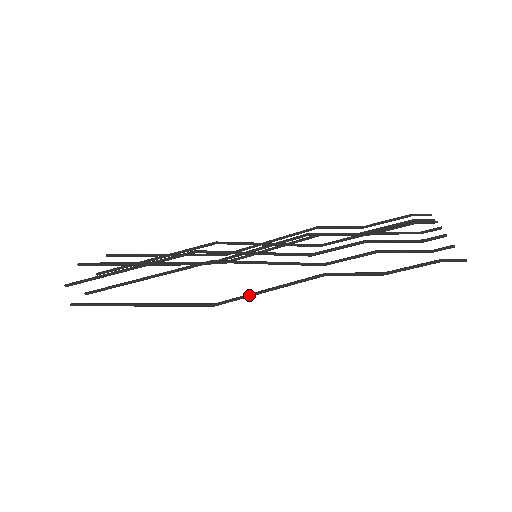
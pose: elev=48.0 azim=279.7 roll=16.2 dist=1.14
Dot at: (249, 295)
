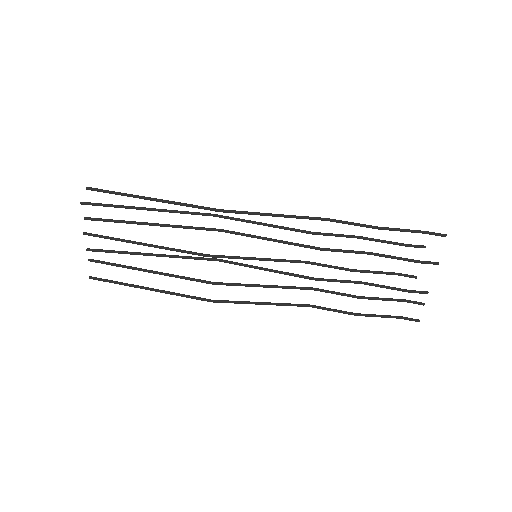
Dot at: (255, 212)
